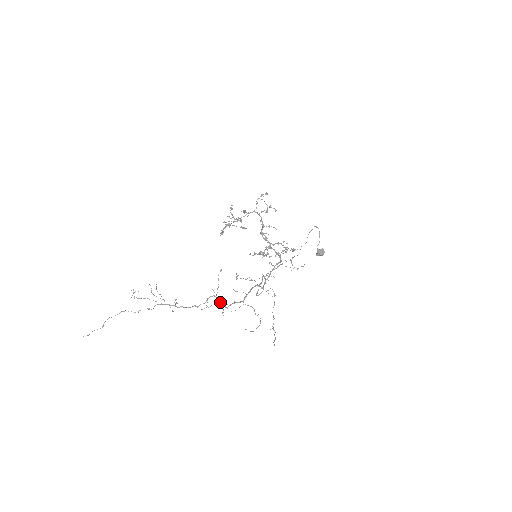
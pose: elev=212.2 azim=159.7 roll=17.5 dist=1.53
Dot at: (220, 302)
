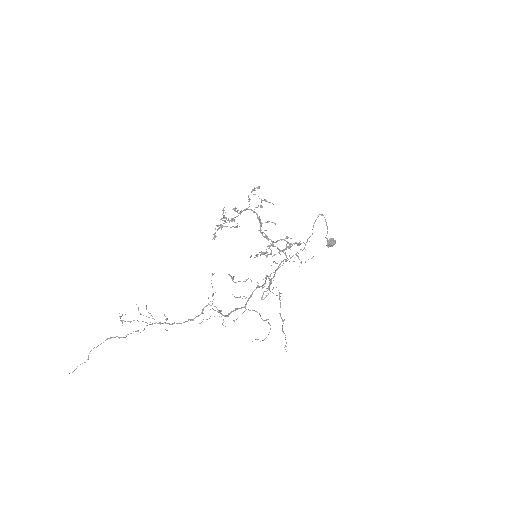
Dot at: (215, 310)
